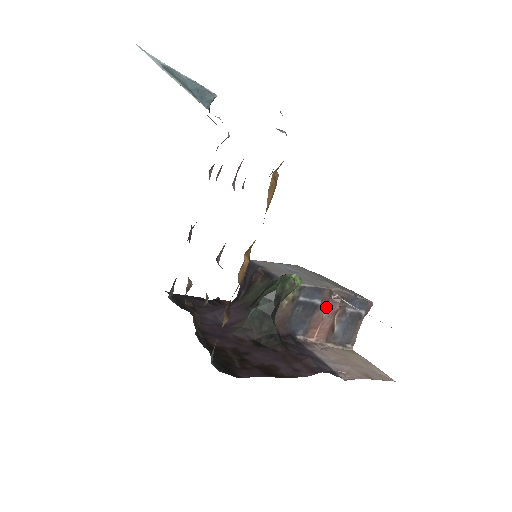
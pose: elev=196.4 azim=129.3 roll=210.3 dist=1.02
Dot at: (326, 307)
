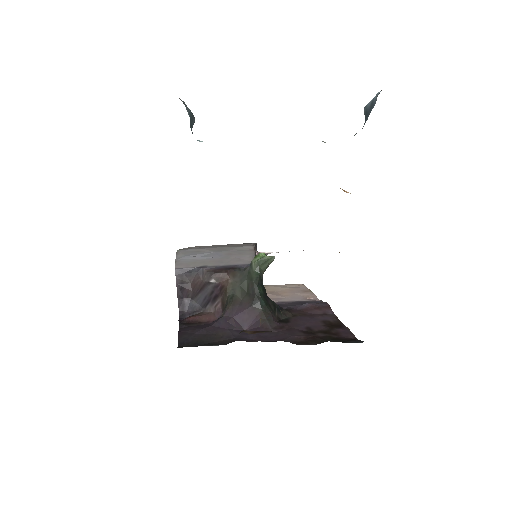
Dot at: occluded
